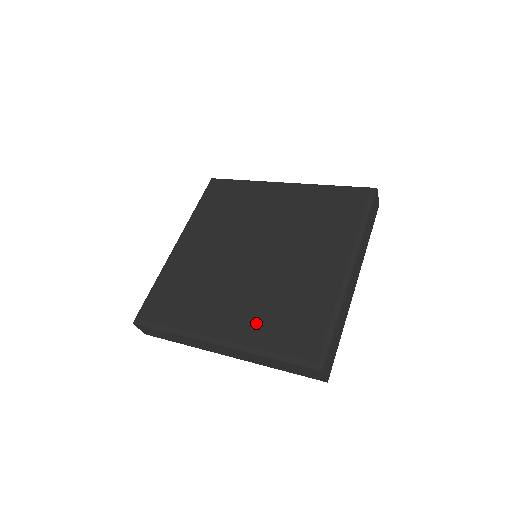
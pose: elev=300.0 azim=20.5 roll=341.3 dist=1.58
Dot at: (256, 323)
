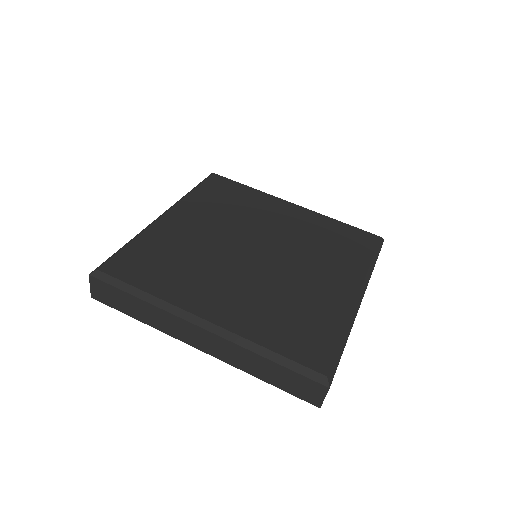
Dot at: (255, 317)
